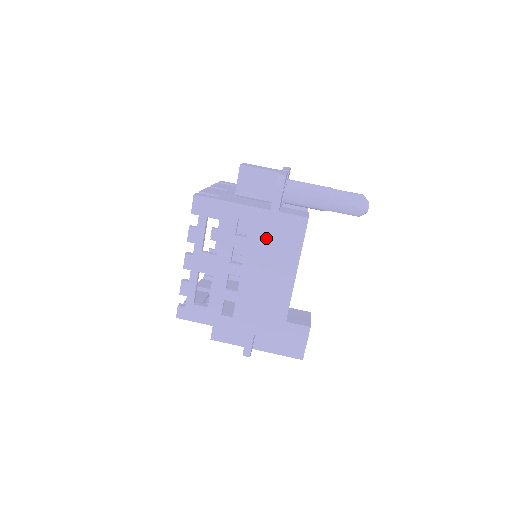
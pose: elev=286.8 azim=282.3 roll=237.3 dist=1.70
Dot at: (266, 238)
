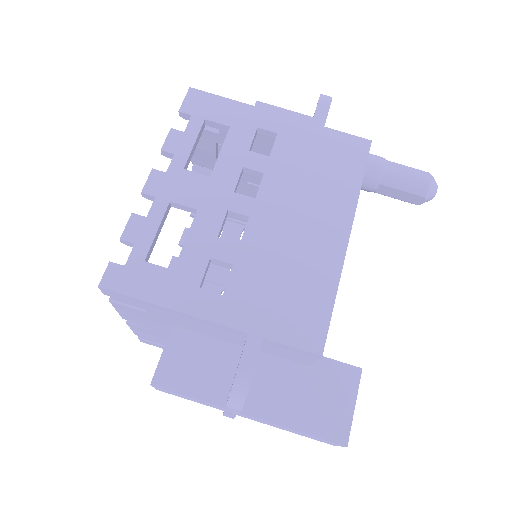
Dot at: (302, 161)
